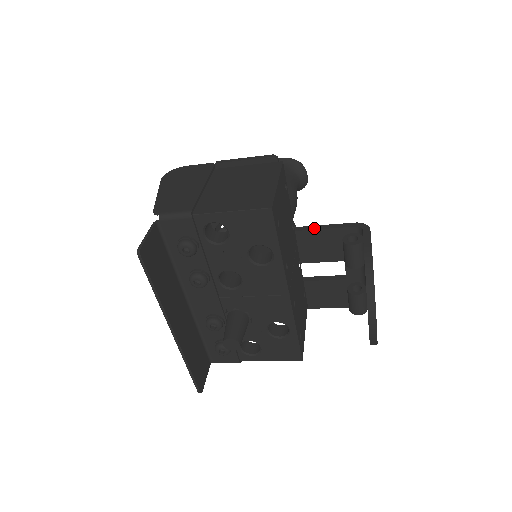
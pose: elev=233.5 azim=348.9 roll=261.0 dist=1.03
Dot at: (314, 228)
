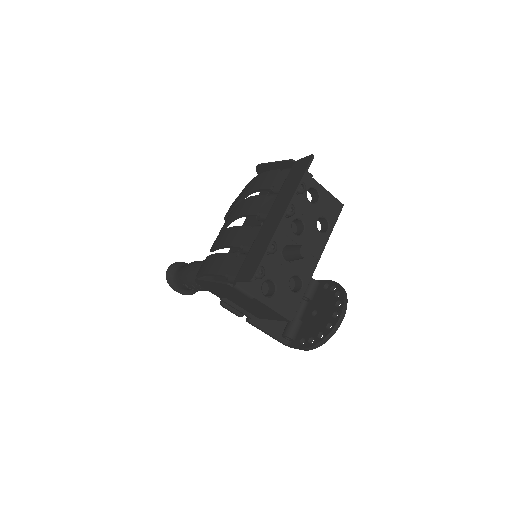
Dot at: occluded
